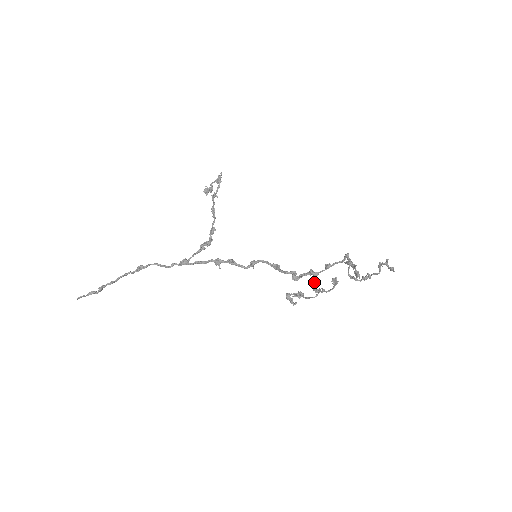
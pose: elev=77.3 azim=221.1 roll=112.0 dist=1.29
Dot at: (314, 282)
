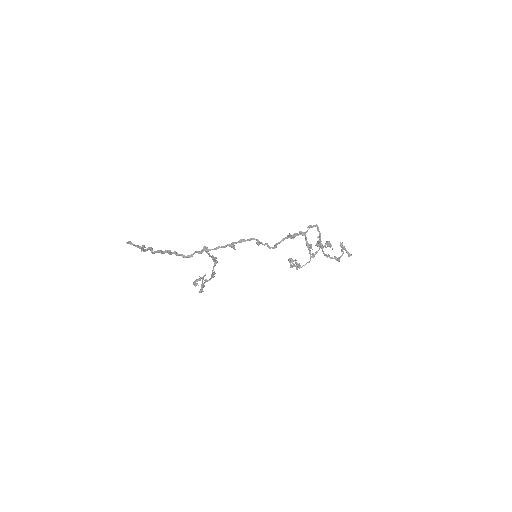
Dot at: (305, 238)
